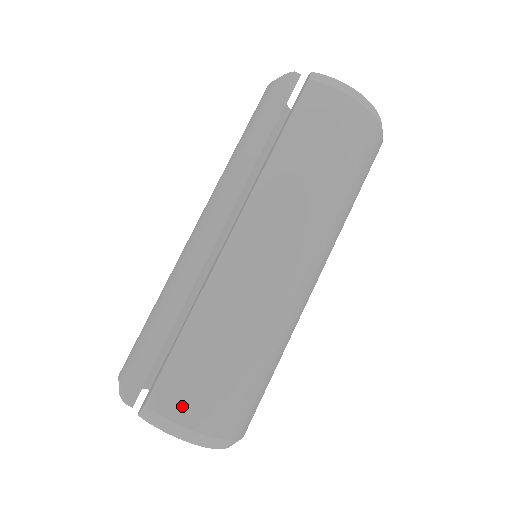
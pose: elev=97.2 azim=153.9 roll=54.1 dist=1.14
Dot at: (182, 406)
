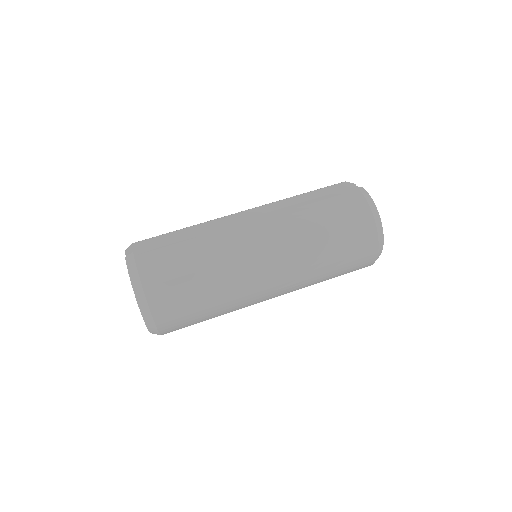
Dot at: (148, 265)
